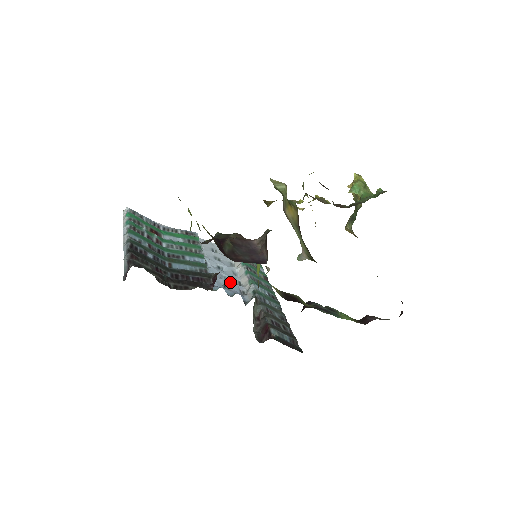
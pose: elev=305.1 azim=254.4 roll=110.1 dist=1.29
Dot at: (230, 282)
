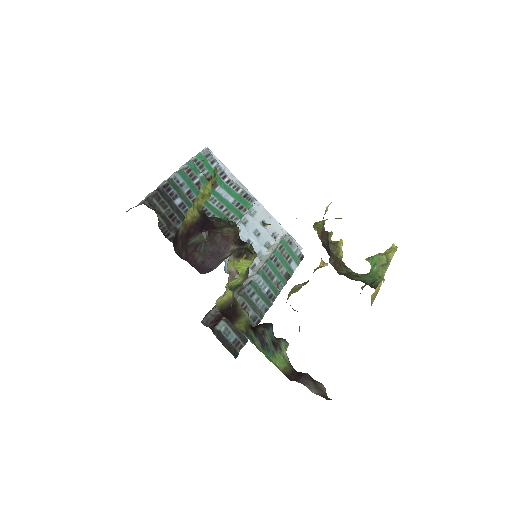
Dot at: occluded
